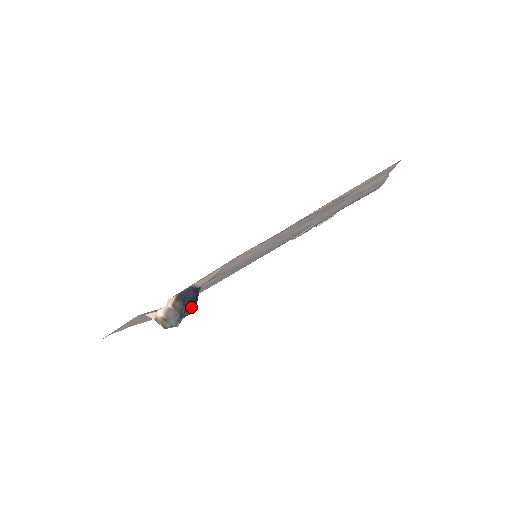
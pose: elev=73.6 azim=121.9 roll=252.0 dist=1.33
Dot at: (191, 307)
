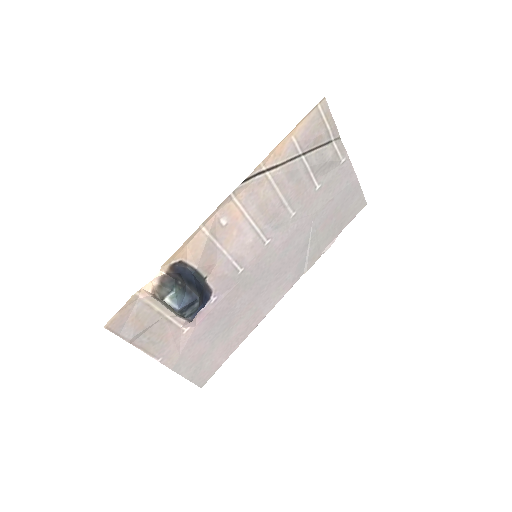
Dot at: (191, 289)
